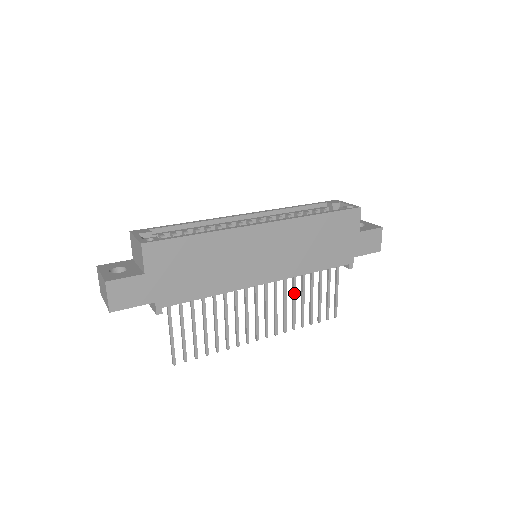
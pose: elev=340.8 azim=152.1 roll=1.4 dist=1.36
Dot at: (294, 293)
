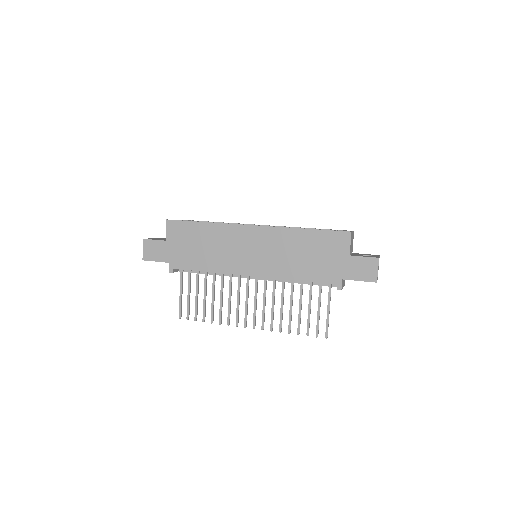
Dot at: (282, 297)
